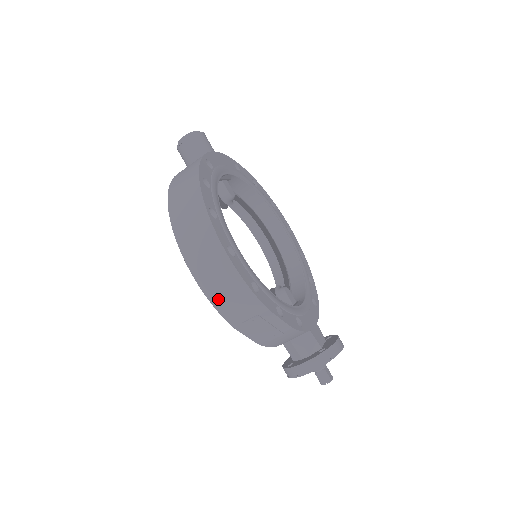
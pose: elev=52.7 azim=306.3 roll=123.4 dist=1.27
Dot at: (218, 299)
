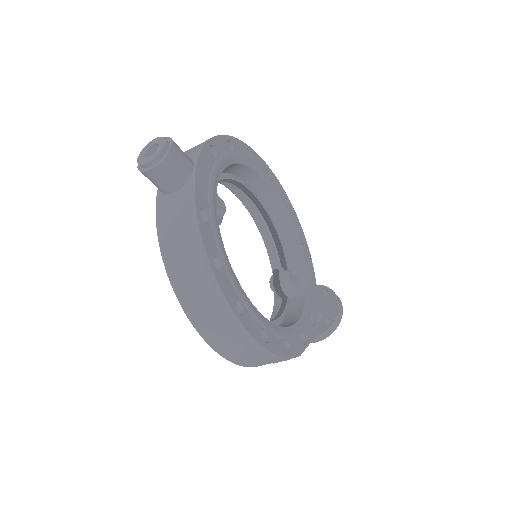
Dot at: (253, 365)
